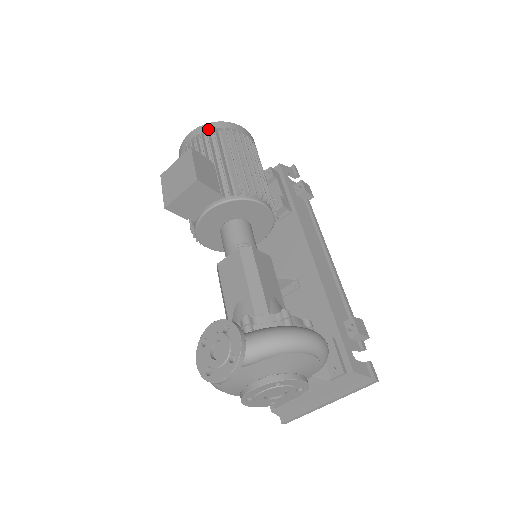
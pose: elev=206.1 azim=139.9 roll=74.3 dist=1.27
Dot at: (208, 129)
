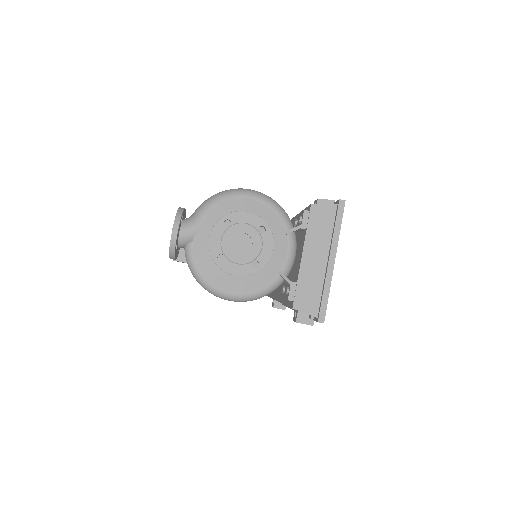
Dot at: occluded
